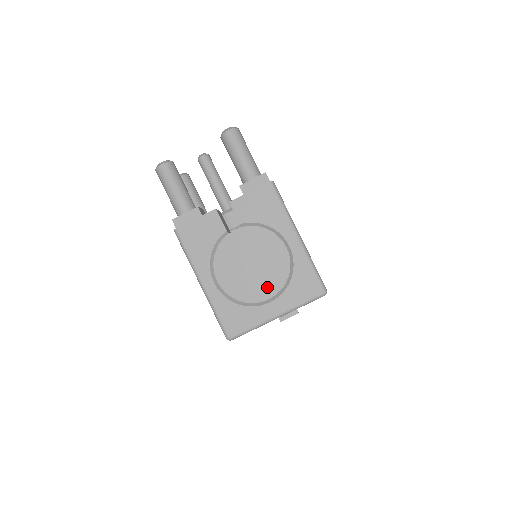
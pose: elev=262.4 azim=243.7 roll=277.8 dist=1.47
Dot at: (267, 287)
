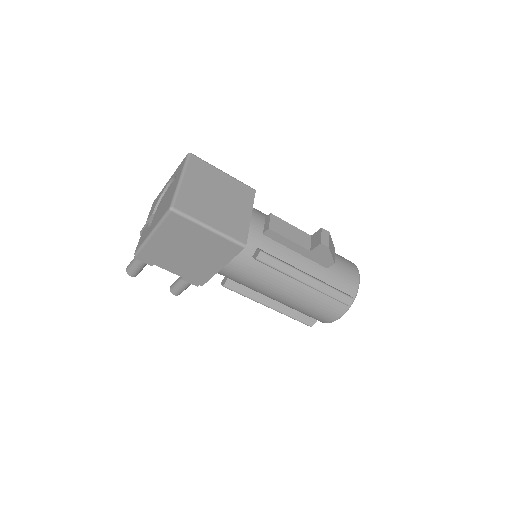
Dot at: occluded
